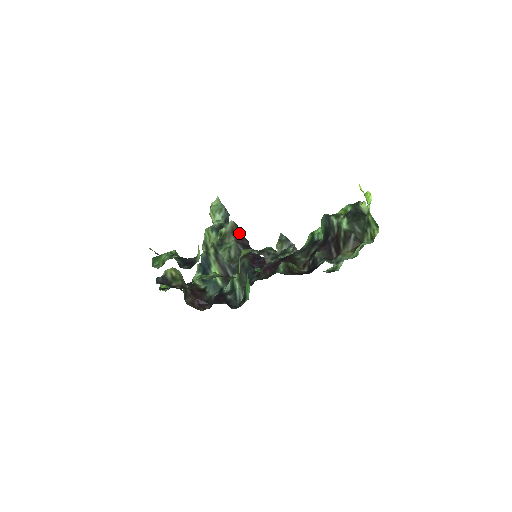
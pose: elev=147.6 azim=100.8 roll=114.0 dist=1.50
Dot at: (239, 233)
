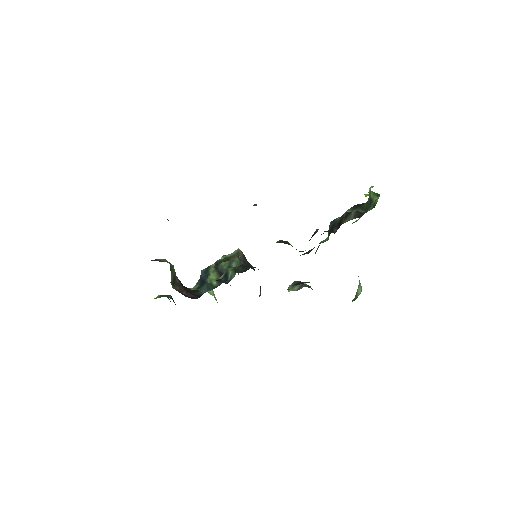
Dot at: (245, 259)
